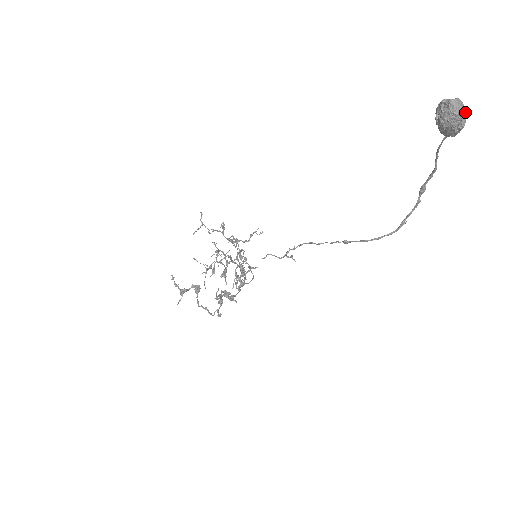
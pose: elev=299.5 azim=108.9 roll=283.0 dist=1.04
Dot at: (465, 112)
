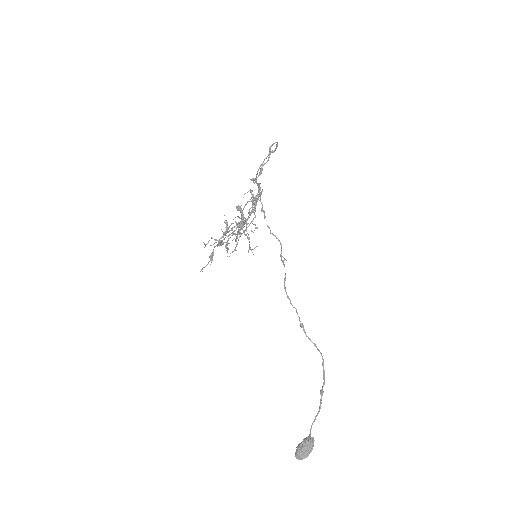
Dot at: (308, 455)
